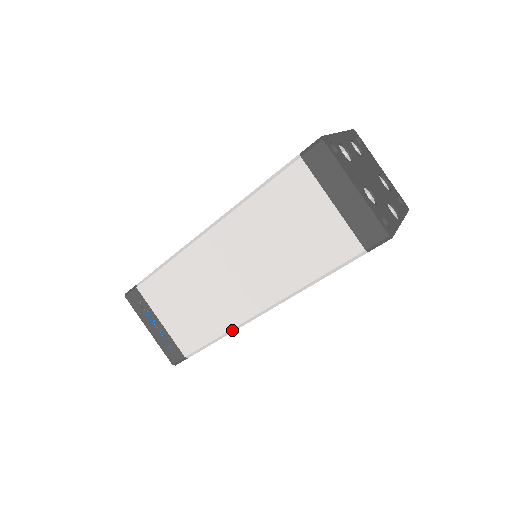
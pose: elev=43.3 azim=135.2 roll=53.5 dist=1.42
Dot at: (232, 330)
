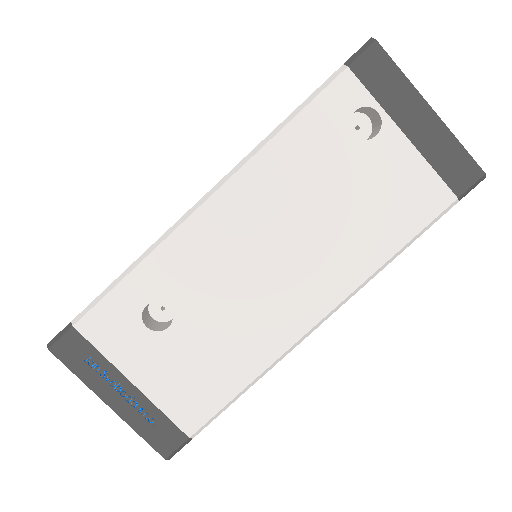
Dot at: (154, 246)
